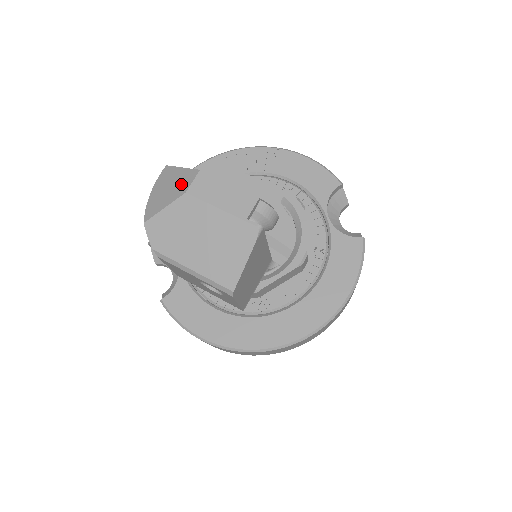
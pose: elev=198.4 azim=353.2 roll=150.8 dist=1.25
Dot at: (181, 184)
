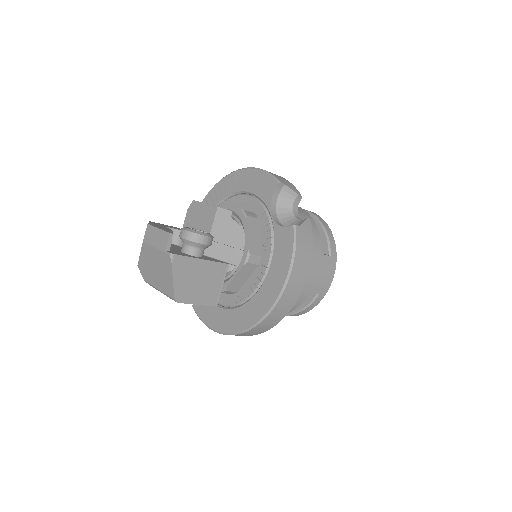
Dot at: occluded
